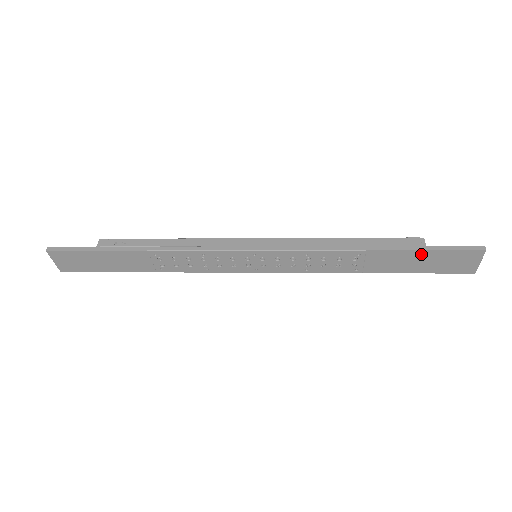
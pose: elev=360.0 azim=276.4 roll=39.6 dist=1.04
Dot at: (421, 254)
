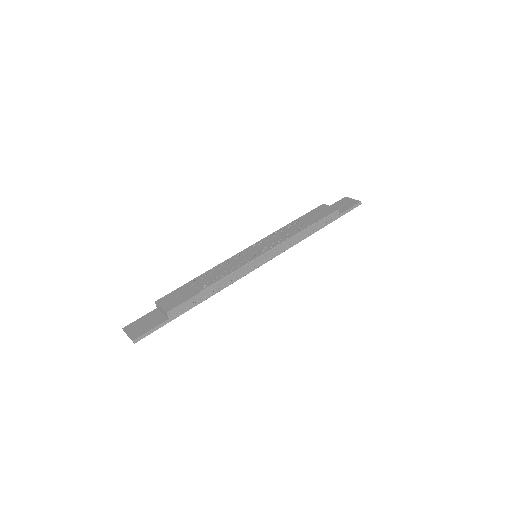
Dot at: (336, 217)
